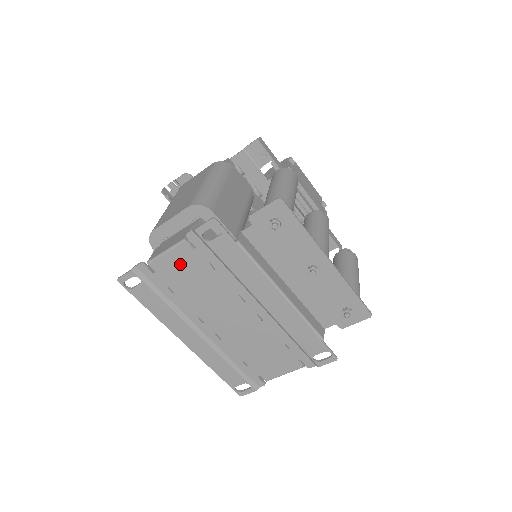
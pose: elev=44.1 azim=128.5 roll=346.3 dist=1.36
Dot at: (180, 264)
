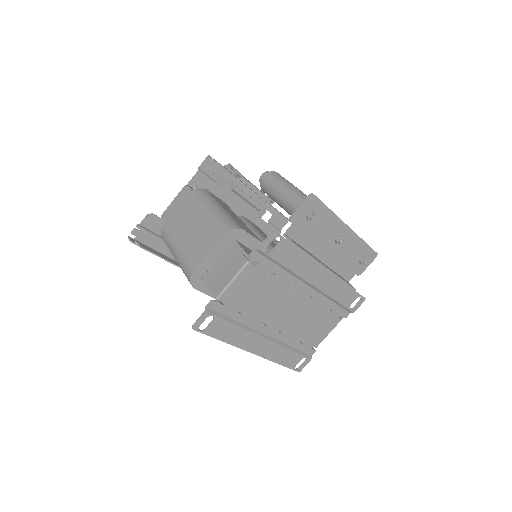
Dot at: (246, 285)
